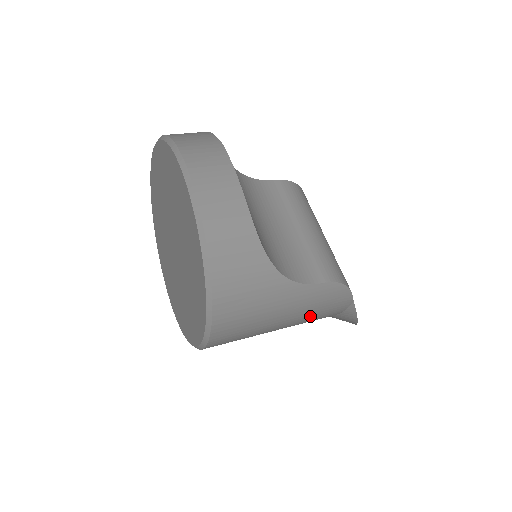
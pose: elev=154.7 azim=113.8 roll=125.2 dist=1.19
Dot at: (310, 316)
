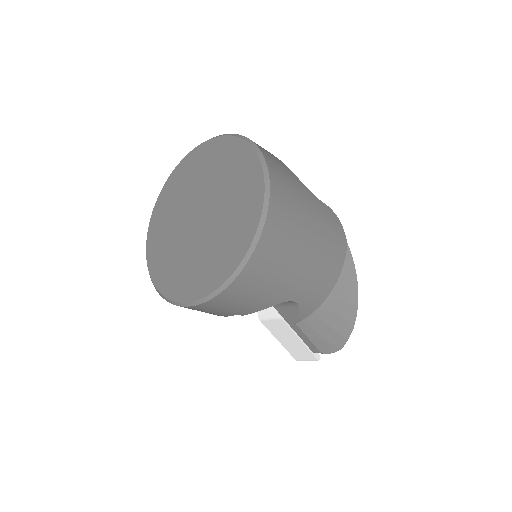
Dot at: (326, 241)
